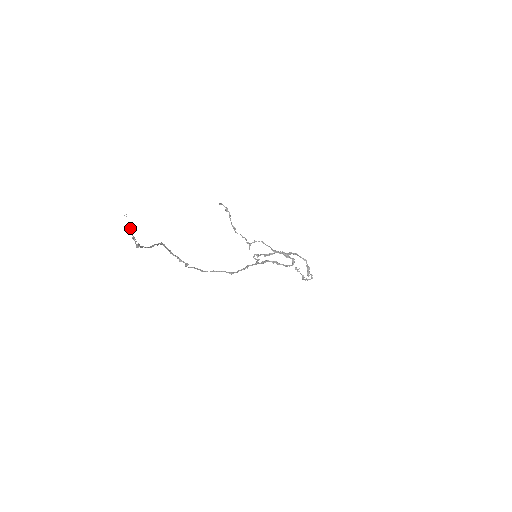
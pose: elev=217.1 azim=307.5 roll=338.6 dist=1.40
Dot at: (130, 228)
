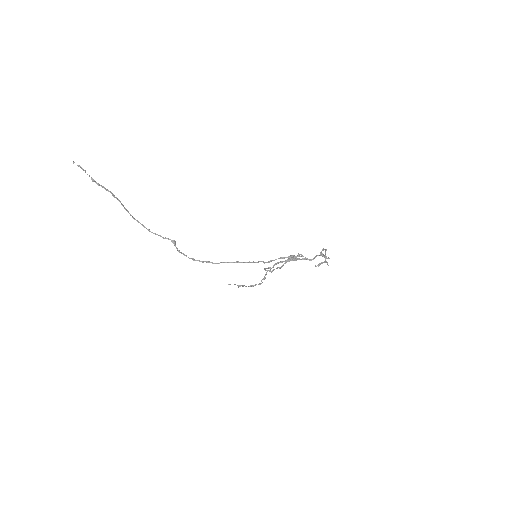
Dot at: (78, 165)
